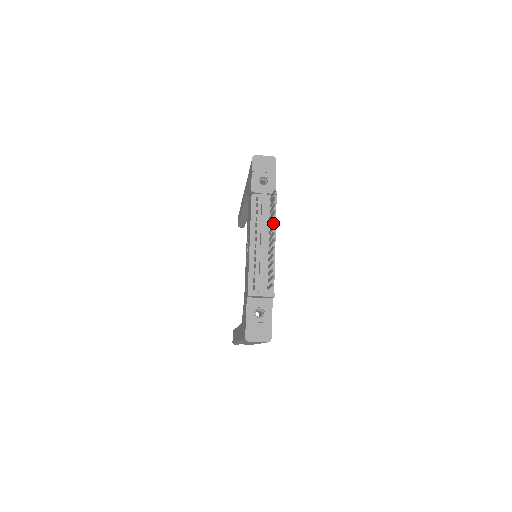
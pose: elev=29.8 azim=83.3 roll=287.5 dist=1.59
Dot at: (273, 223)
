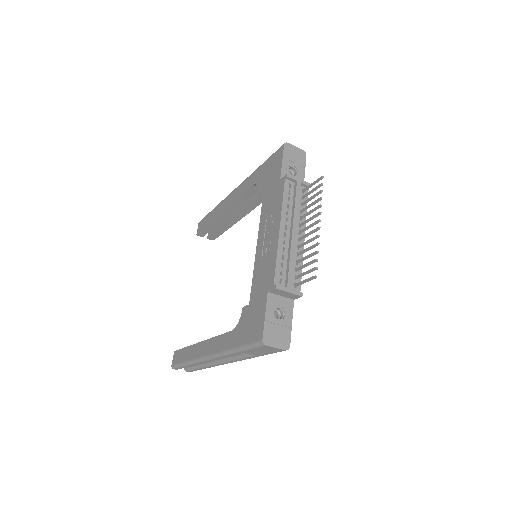
Dot at: occluded
